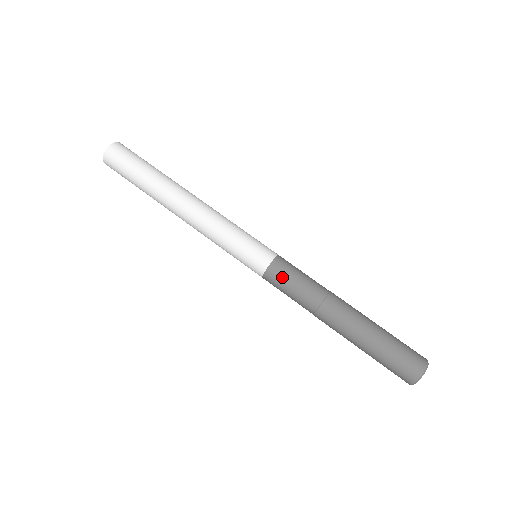
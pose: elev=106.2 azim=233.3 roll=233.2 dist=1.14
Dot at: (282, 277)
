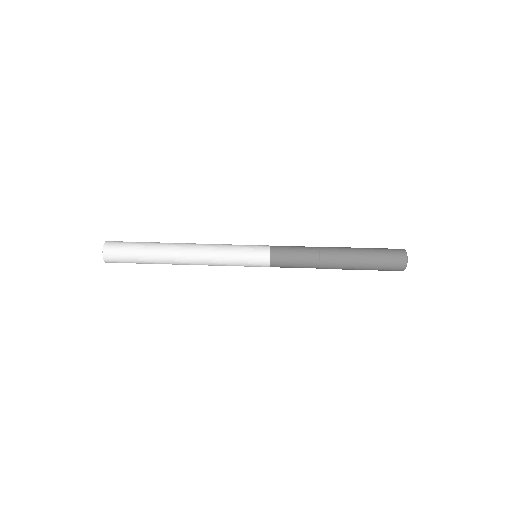
Dot at: (284, 253)
